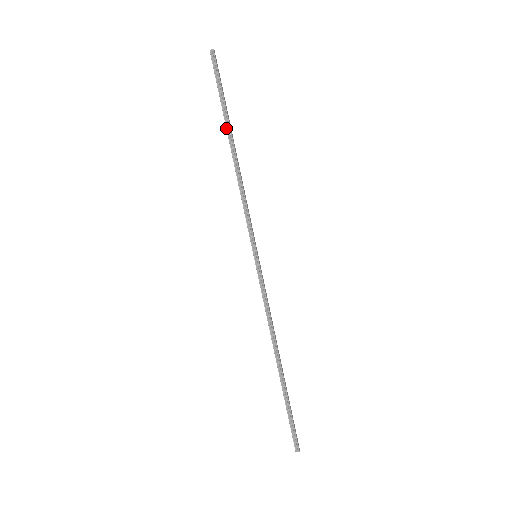
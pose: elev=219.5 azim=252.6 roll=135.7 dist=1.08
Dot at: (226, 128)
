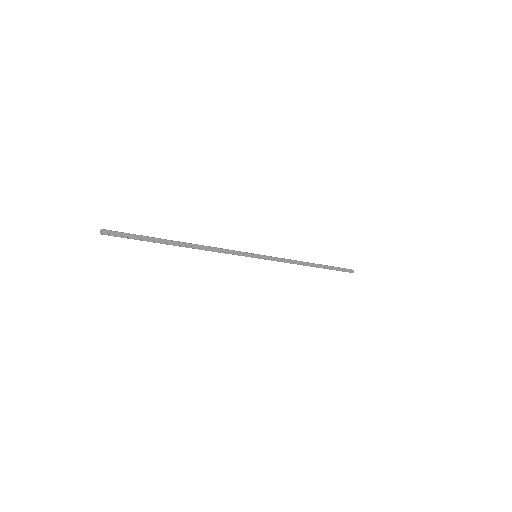
Dot at: occluded
